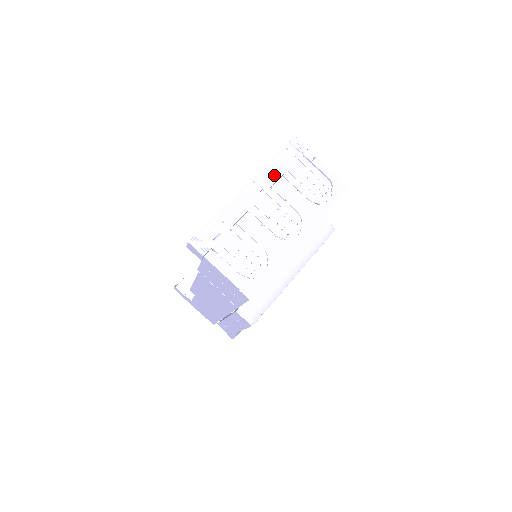
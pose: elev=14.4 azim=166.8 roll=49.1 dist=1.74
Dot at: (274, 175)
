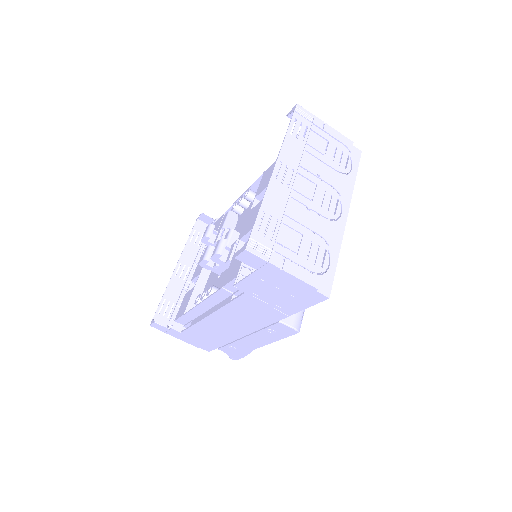
Dot at: (296, 150)
